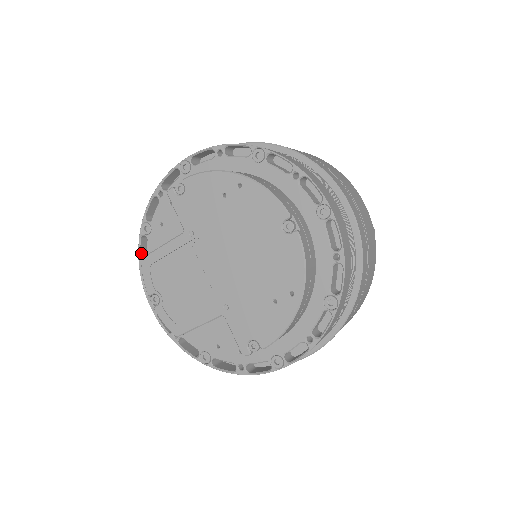
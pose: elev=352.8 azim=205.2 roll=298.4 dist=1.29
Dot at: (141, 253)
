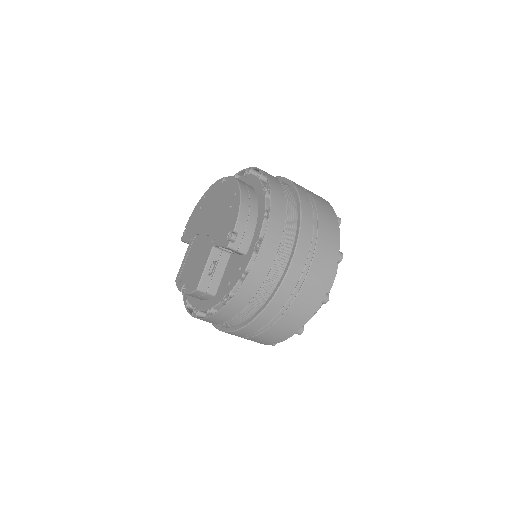
Dot at: (185, 300)
